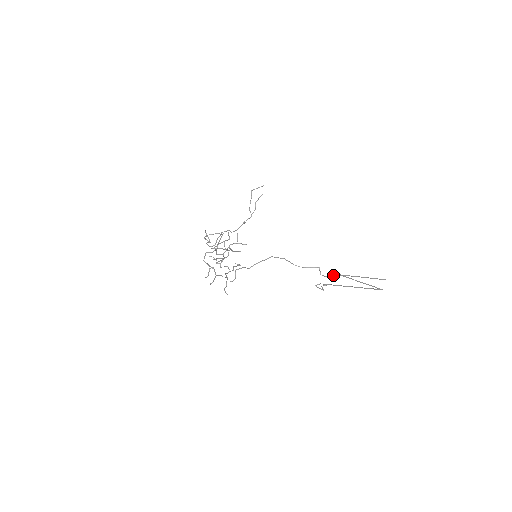
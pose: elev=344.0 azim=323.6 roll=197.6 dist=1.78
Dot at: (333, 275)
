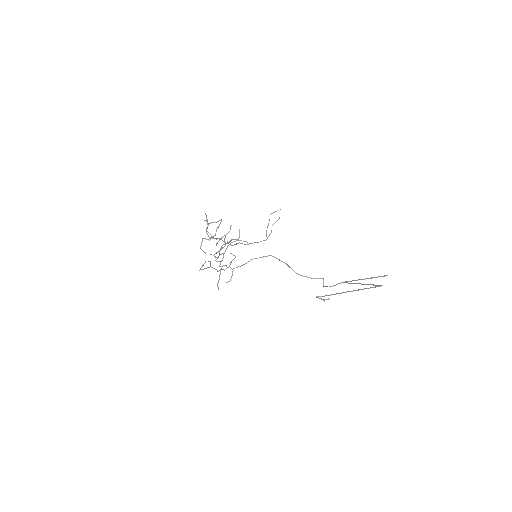
Dot at: (336, 284)
